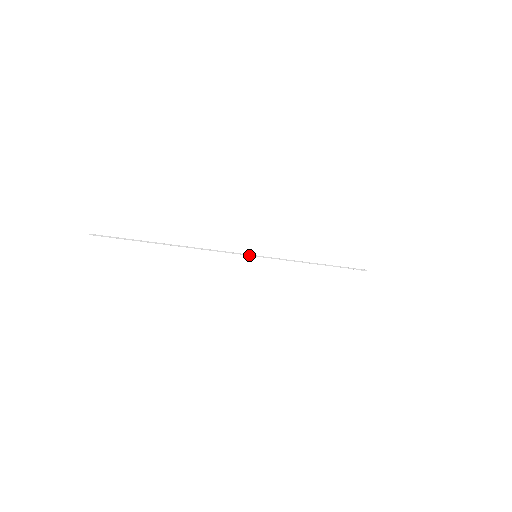
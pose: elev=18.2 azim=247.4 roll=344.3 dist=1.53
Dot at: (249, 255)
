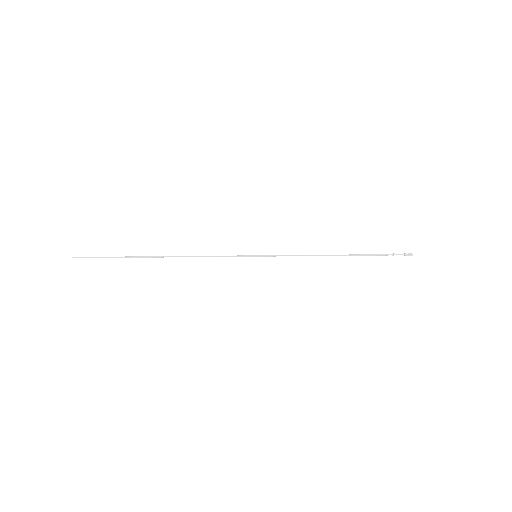
Dot at: (247, 256)
